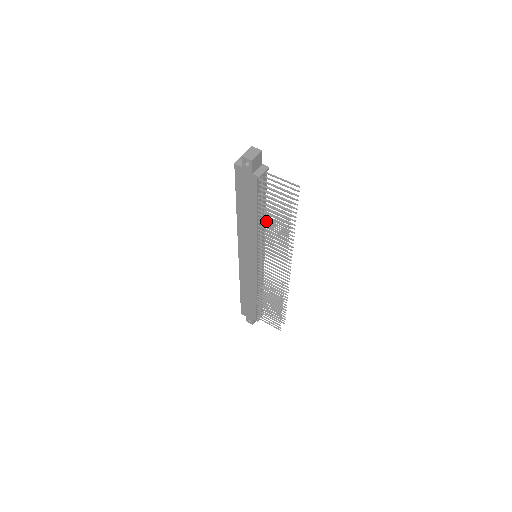
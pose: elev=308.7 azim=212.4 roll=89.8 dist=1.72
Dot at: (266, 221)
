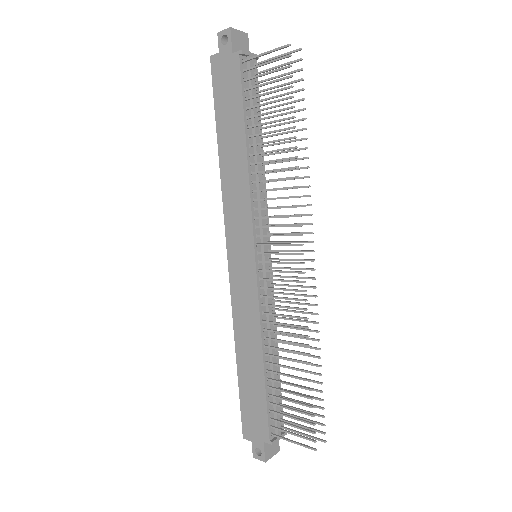
Dot at: (260, 143)
